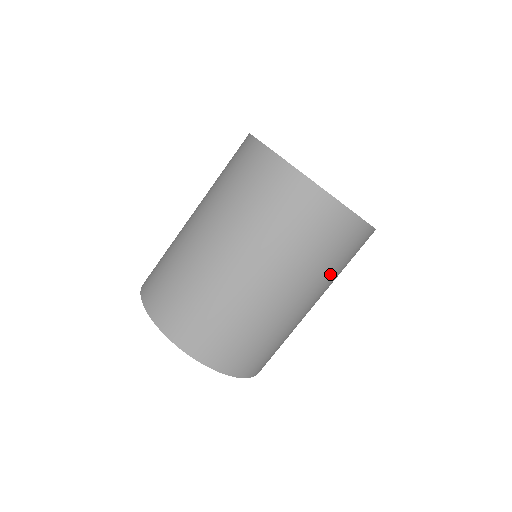
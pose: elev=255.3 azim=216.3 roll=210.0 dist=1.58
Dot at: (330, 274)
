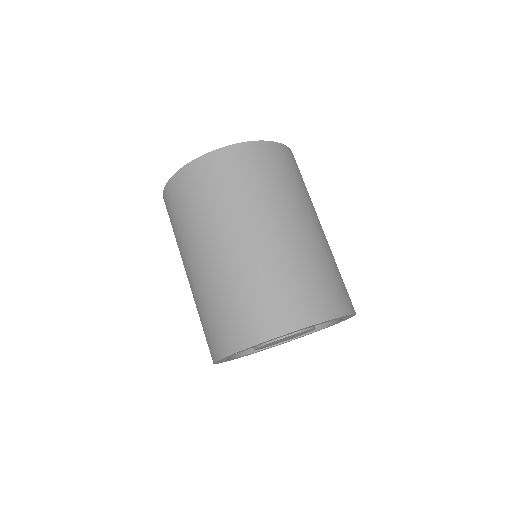
Dot at: (292, 191)
